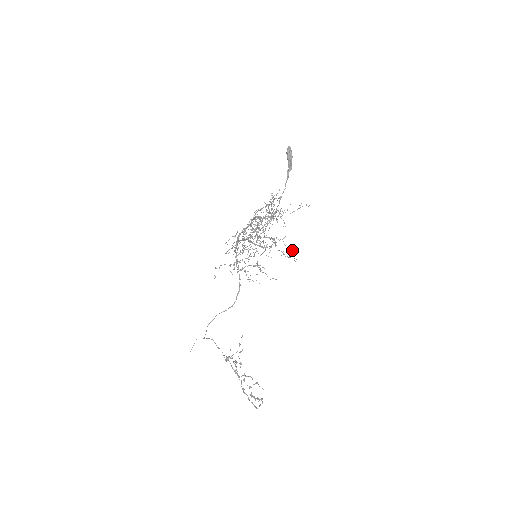
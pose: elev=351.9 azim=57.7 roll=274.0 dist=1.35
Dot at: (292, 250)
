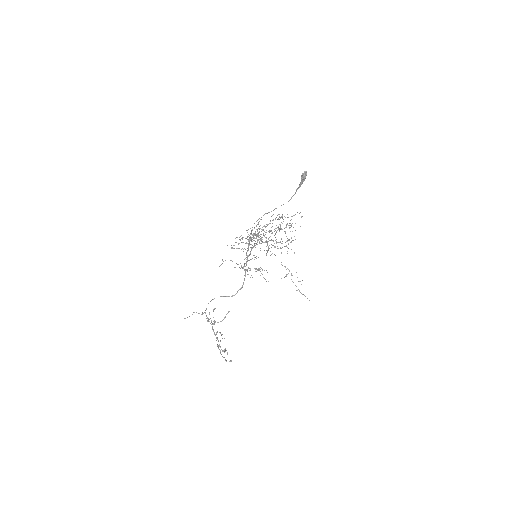
Dot at: (300, 281)
